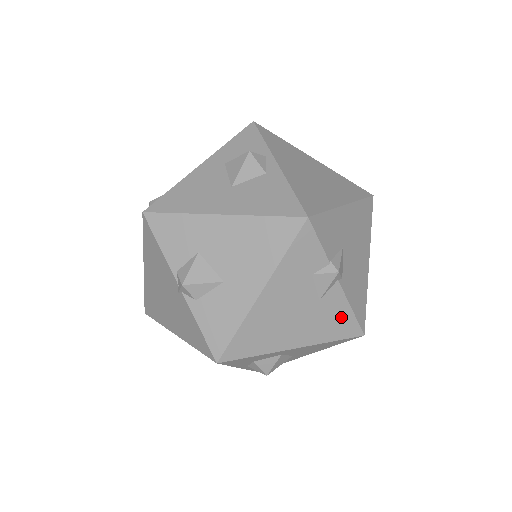
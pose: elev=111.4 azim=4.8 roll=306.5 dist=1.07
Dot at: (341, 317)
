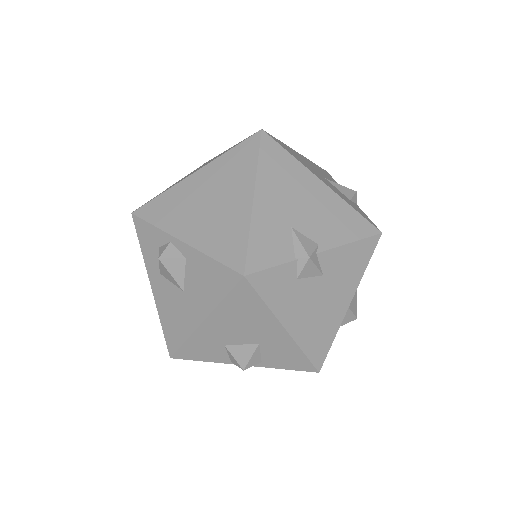
Dot at: (351, 255)
